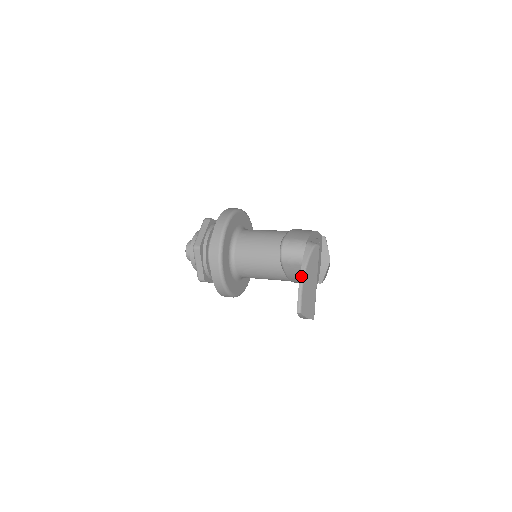
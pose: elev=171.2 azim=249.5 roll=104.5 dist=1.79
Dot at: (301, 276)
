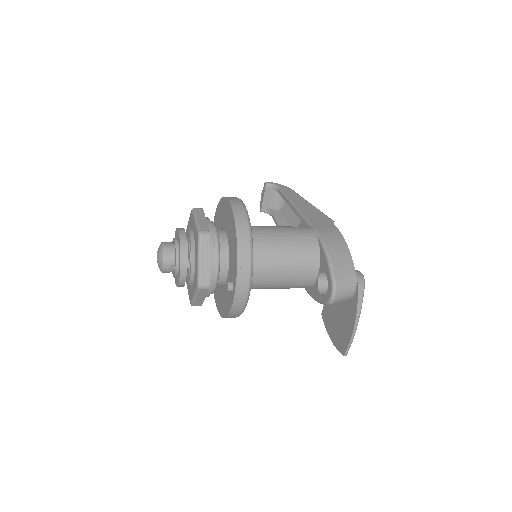
Dot at: (356, 326)
